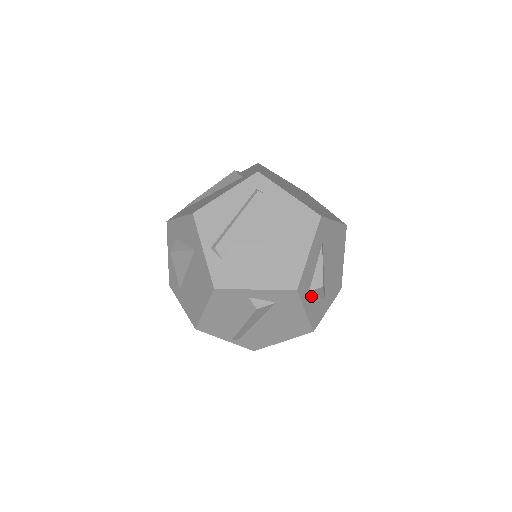
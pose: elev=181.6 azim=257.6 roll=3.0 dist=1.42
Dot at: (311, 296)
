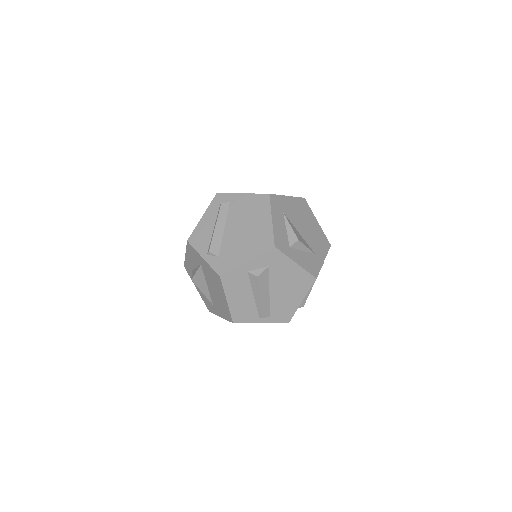
Dot at: (295, 251)
